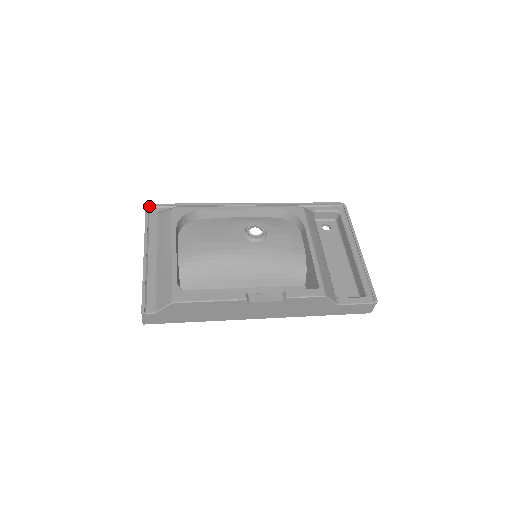
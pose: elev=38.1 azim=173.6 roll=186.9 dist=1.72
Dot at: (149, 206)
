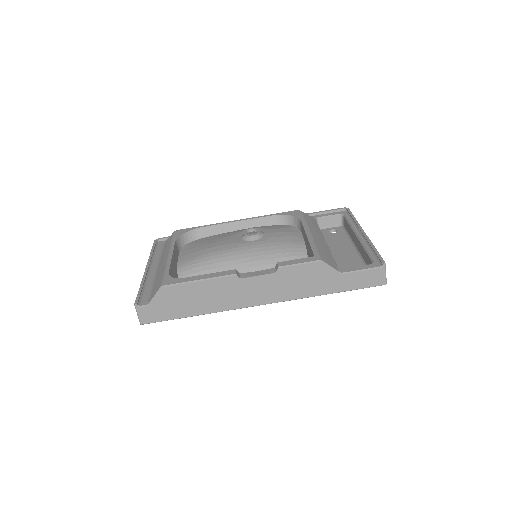
Dot at: (157, 240)
